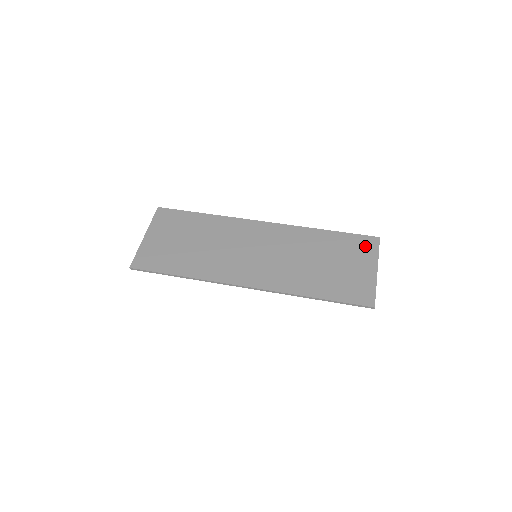
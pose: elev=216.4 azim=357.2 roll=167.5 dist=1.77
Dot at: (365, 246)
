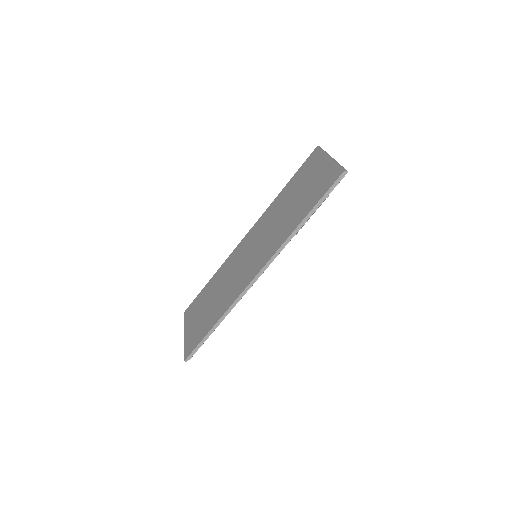
Dot at: (312, 160)
